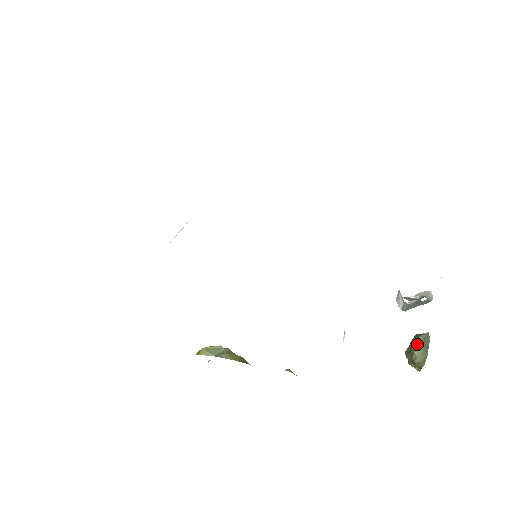
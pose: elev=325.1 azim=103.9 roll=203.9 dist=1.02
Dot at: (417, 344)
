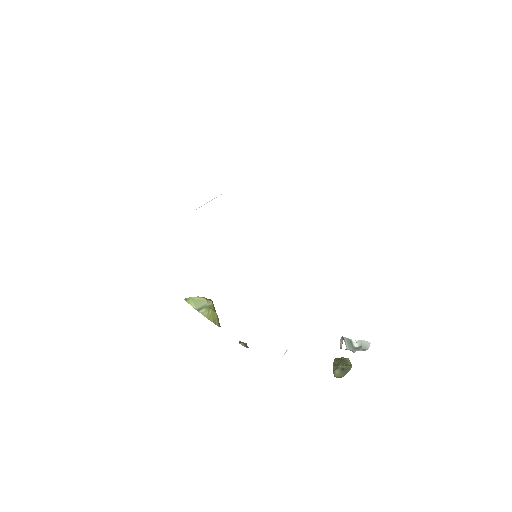
Dot at: (340, 368)
